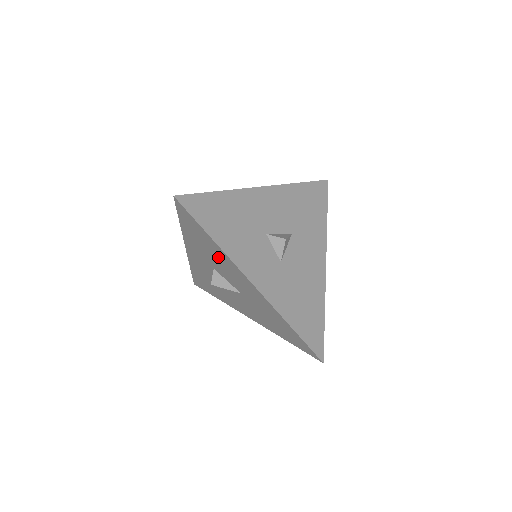
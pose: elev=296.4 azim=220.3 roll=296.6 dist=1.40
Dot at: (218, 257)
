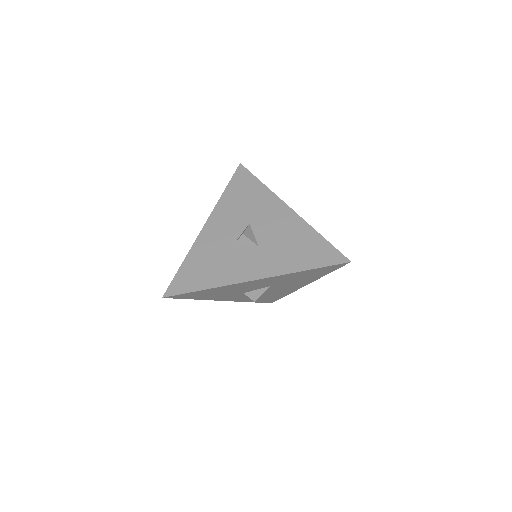
Dot at: (227, 290)
